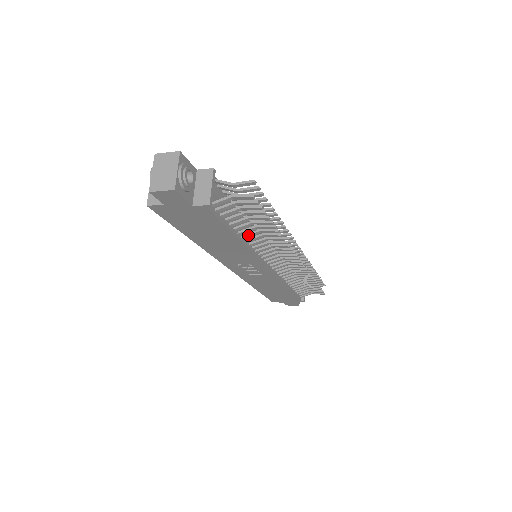
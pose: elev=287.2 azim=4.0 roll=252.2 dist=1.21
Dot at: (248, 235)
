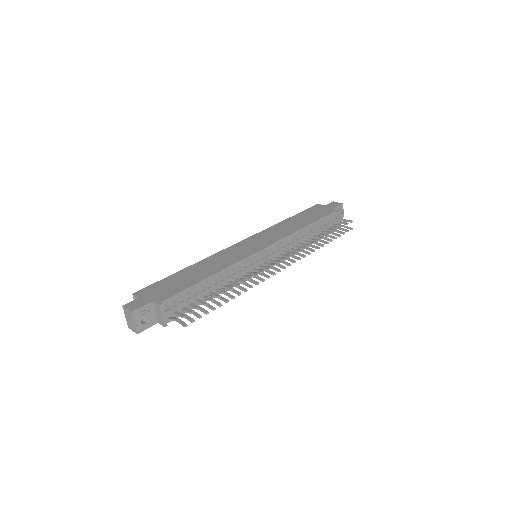
Dot at: (218, 293)
